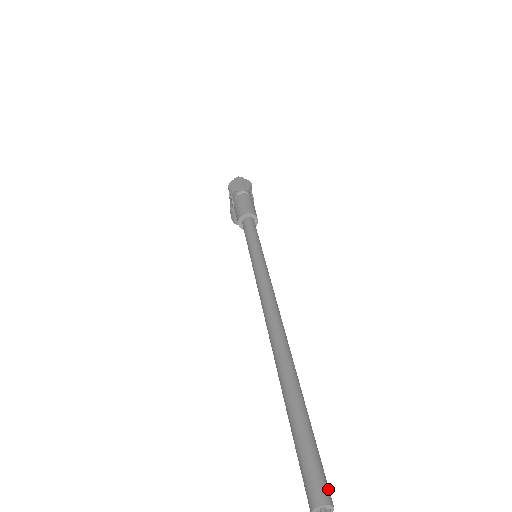
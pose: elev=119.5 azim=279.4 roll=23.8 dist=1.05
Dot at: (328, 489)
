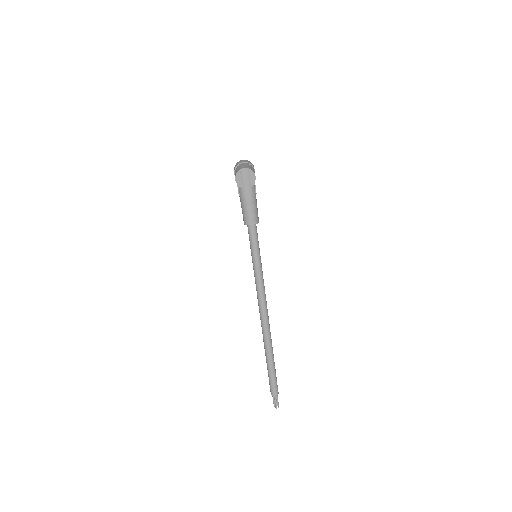
Dot at: occluded
